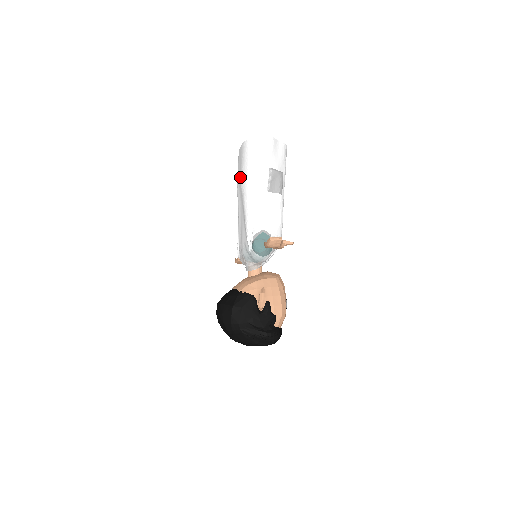
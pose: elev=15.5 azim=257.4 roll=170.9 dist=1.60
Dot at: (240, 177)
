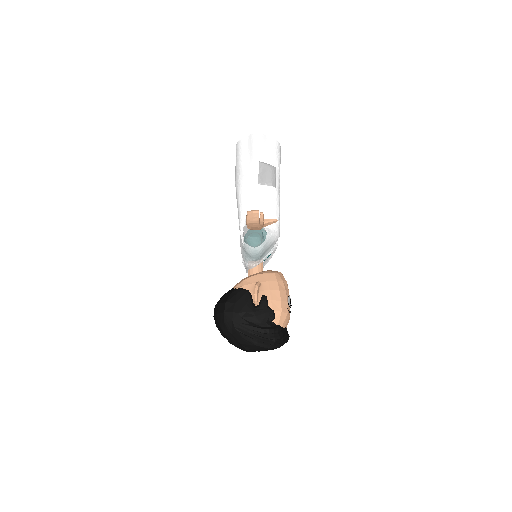
Dot at: occluded
